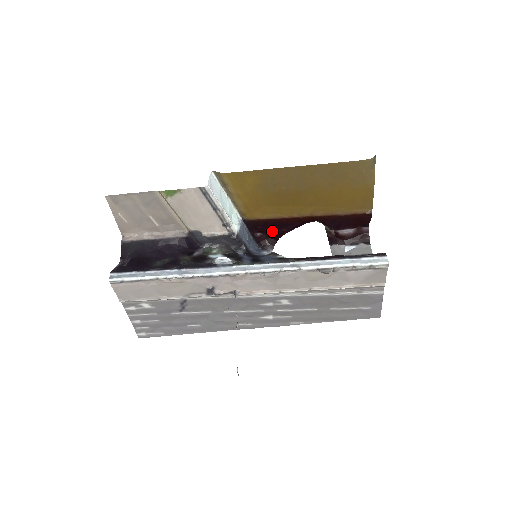
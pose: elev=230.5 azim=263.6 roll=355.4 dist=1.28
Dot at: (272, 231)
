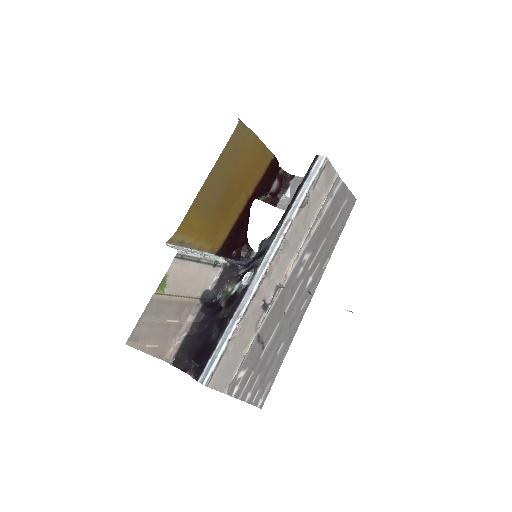
Dot at: (239, 240)
